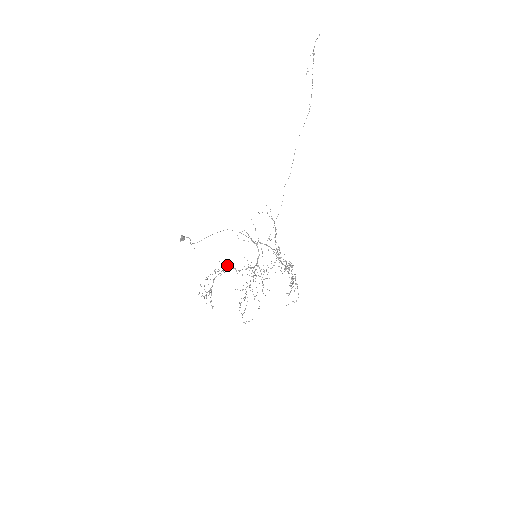
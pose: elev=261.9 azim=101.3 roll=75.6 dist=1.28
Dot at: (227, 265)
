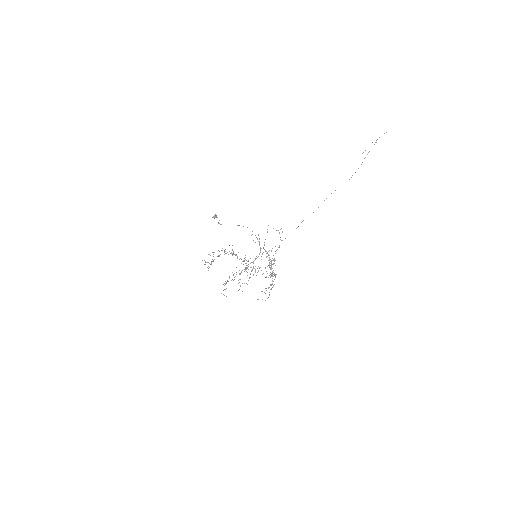
Dot at: (233, 251)
